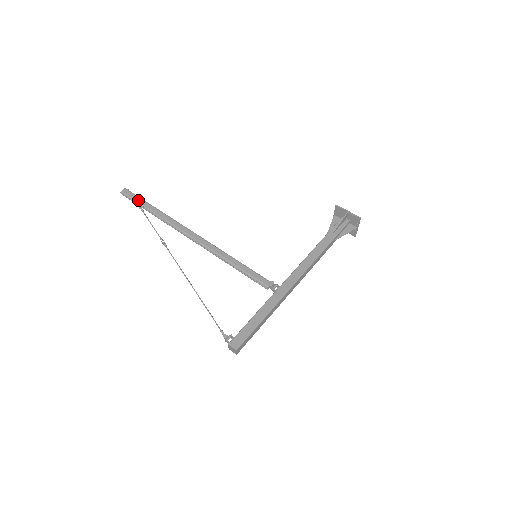
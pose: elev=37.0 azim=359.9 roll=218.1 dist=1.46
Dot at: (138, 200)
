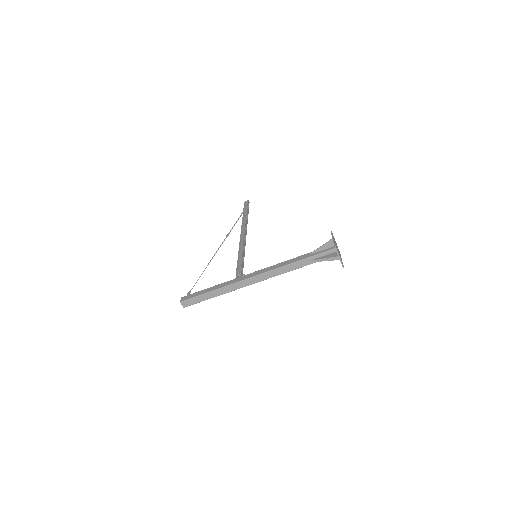
Dot at: (245, 208)
